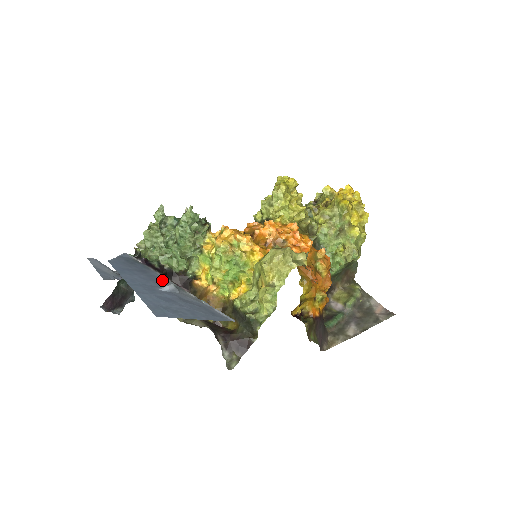
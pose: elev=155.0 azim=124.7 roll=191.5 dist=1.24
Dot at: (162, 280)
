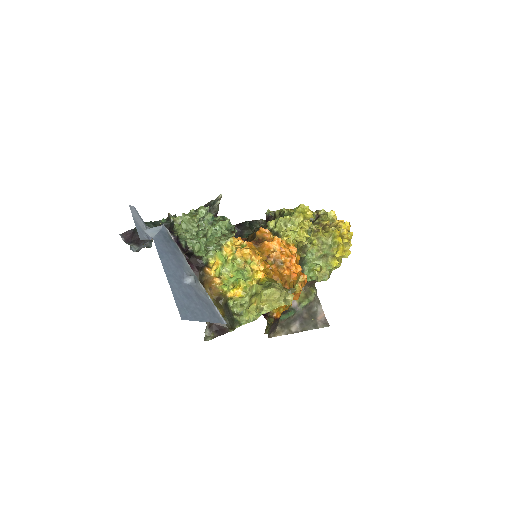
Dot at: (186, 267)
